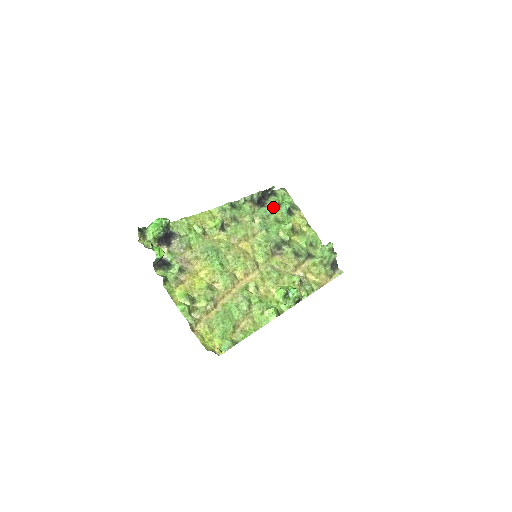
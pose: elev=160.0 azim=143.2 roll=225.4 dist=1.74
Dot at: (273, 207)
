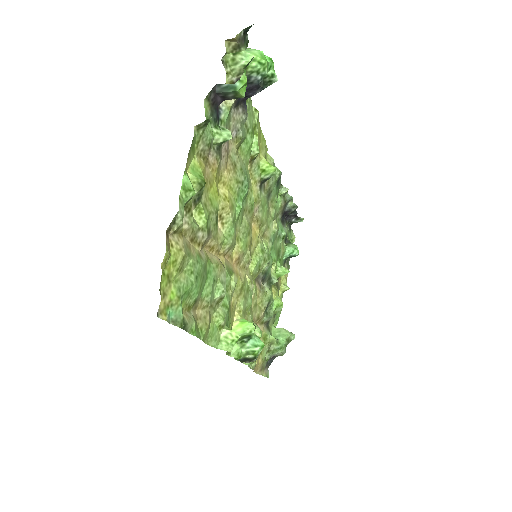
Dot at: occluded
